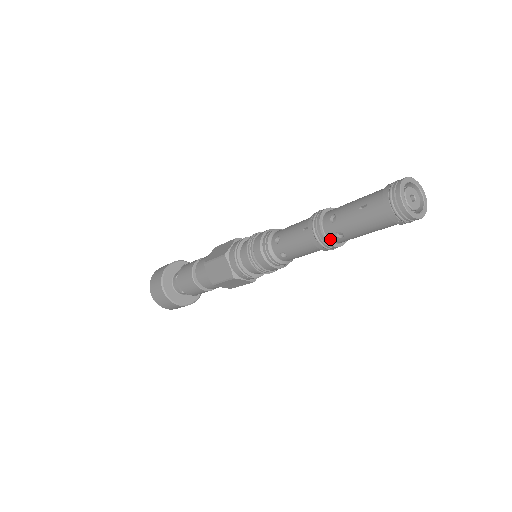
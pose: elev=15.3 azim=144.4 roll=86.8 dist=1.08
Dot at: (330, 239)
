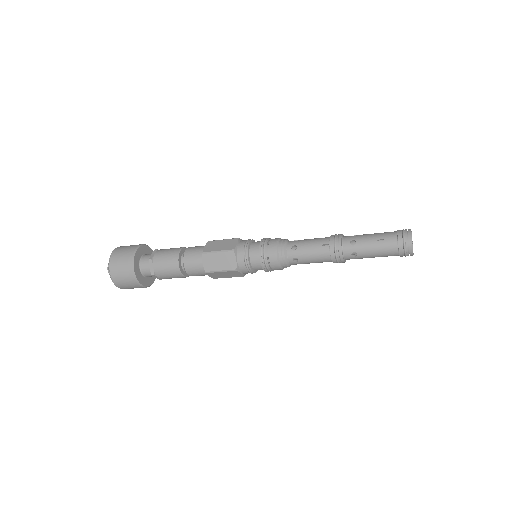
Dot at: (344, 256)
